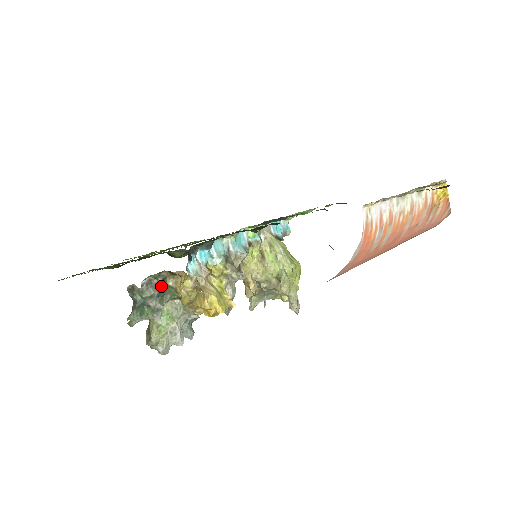
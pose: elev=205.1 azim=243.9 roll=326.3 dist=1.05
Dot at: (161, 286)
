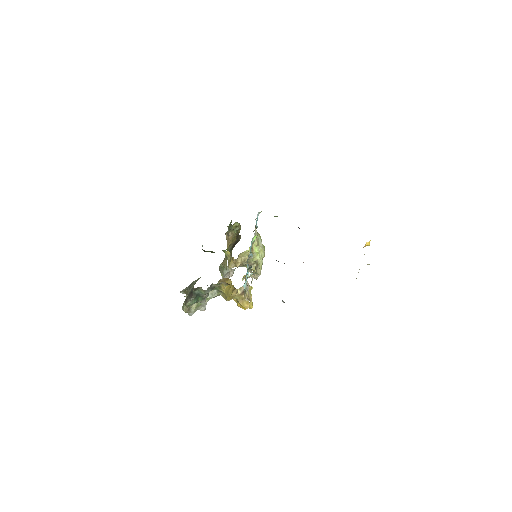
Dot at: occluded
